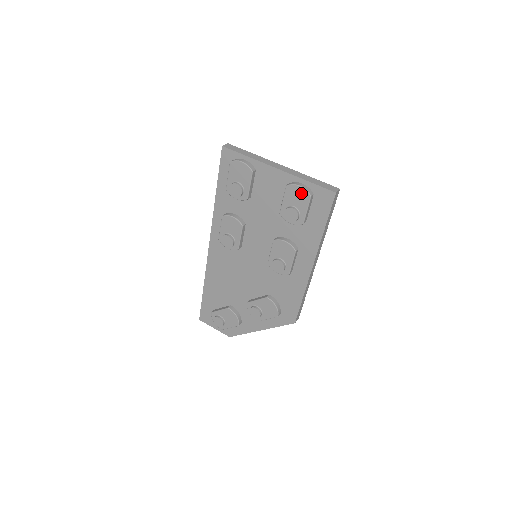
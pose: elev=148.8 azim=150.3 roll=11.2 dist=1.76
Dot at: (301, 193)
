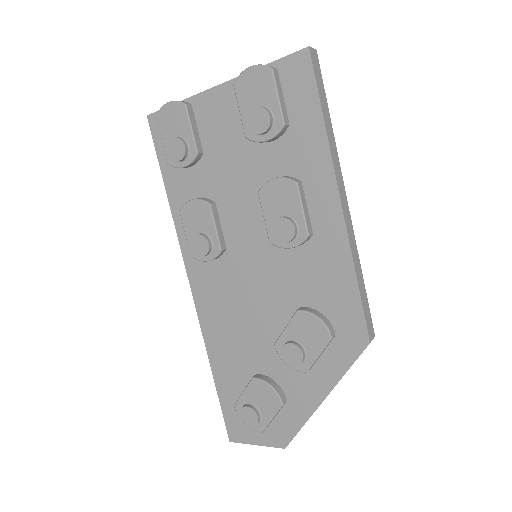
Dot at: (257, 76)
